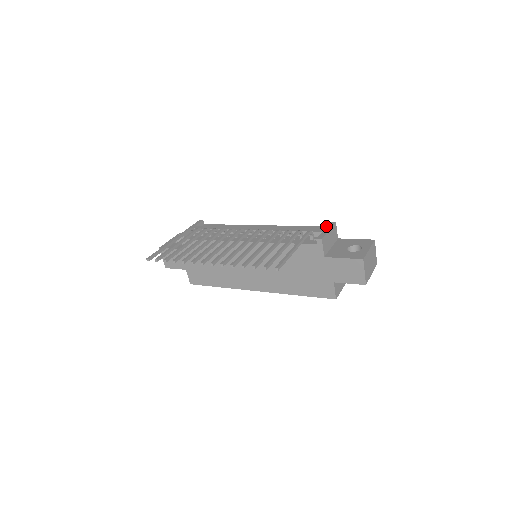
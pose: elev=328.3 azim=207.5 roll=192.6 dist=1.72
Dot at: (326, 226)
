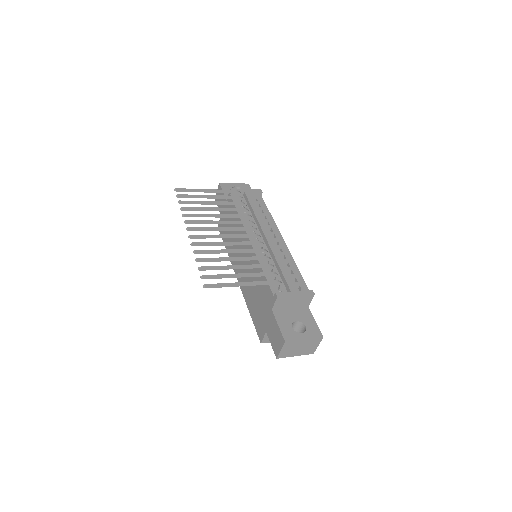
Dot at: occluded
